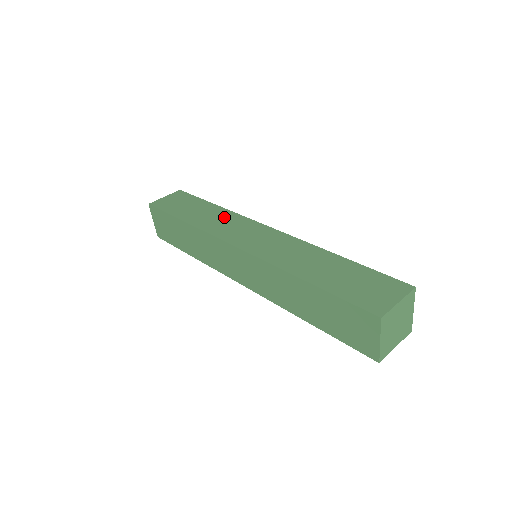
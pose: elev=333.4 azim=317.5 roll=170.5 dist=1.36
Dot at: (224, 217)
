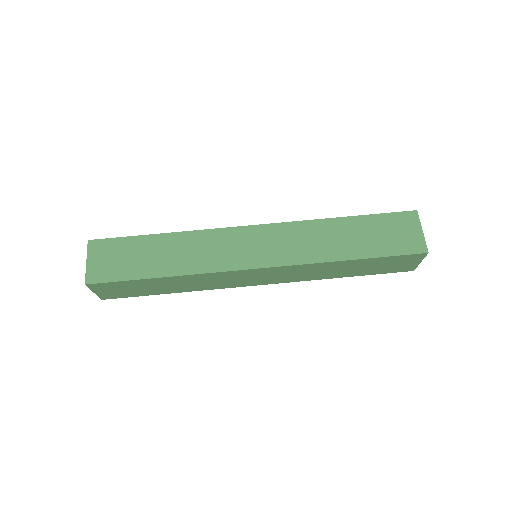
Dot at: (197, 243)
